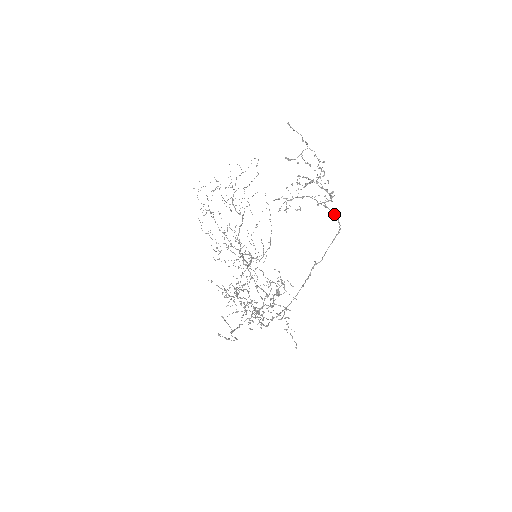
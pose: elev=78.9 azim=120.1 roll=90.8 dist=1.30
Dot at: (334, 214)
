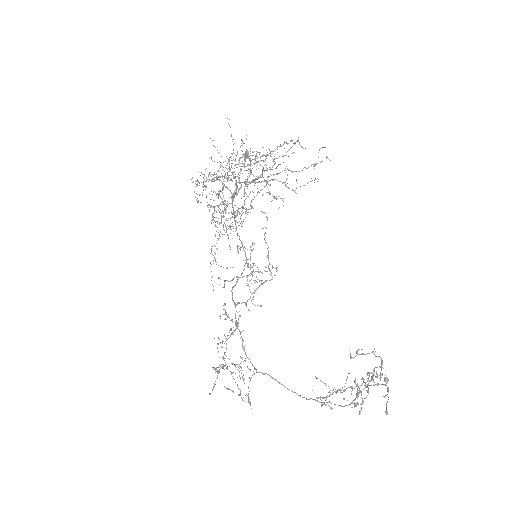
Dot at: occluded
